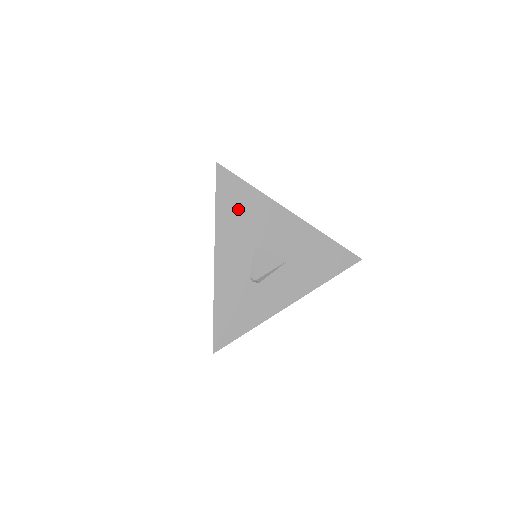
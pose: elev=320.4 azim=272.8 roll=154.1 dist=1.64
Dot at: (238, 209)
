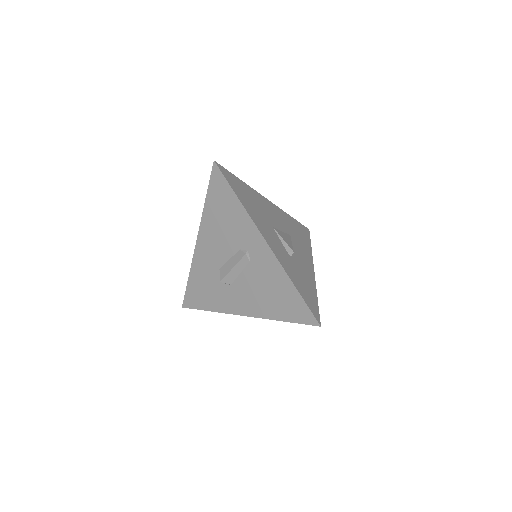
Dot at: (247, 198)
